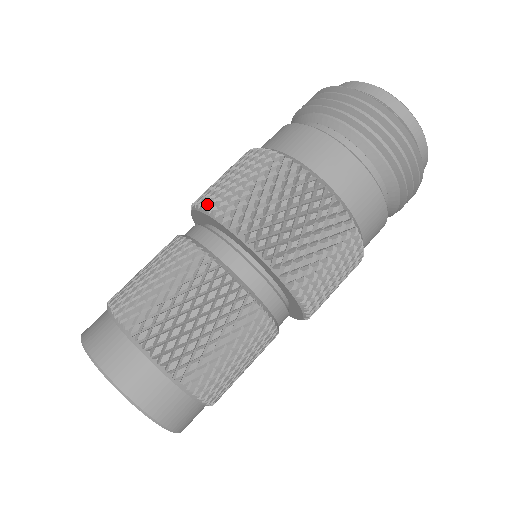
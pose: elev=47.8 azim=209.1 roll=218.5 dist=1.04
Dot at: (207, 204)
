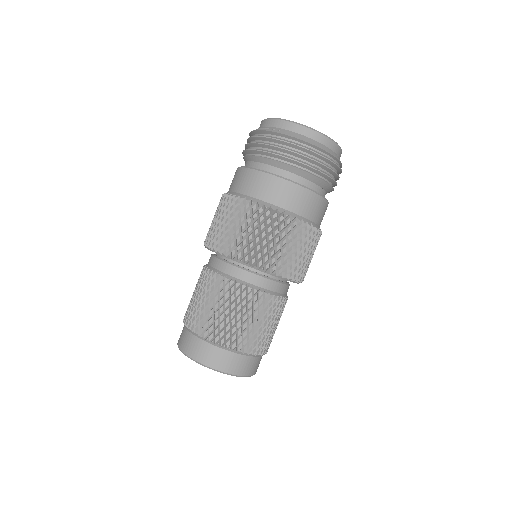
Dot at: occluded
